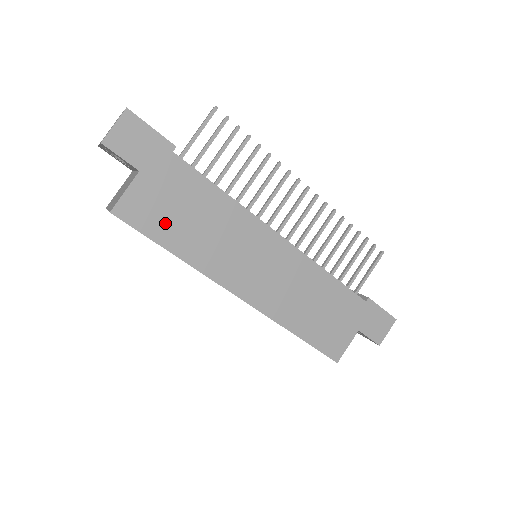
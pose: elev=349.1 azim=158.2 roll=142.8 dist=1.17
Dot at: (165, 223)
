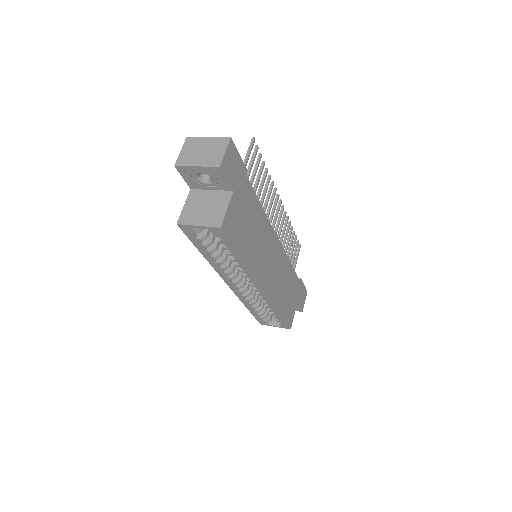
Dot at: (241, 234)
